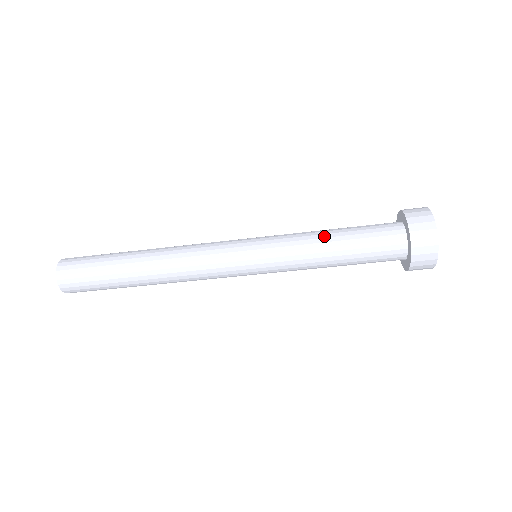
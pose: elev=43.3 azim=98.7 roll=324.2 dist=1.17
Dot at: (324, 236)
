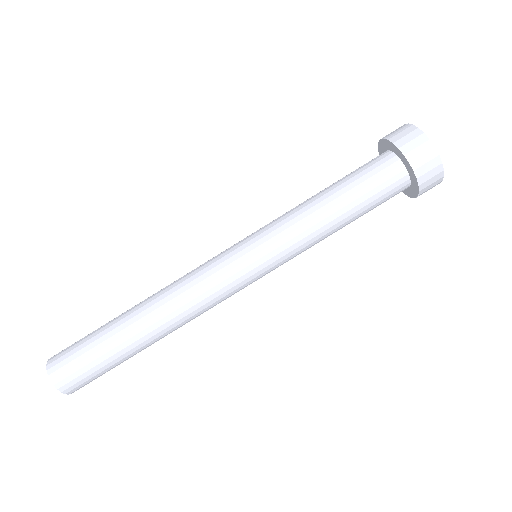
Dot at: (321, 205)
